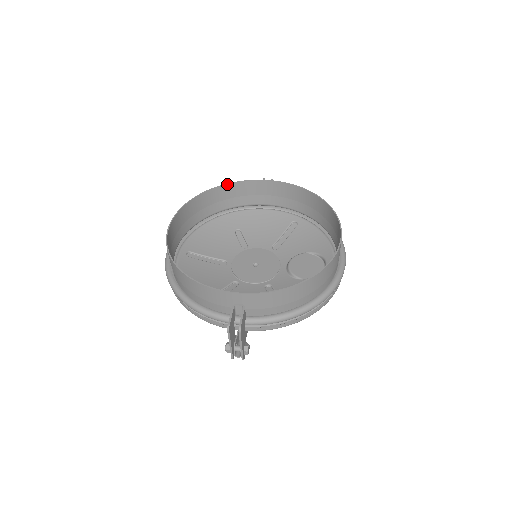
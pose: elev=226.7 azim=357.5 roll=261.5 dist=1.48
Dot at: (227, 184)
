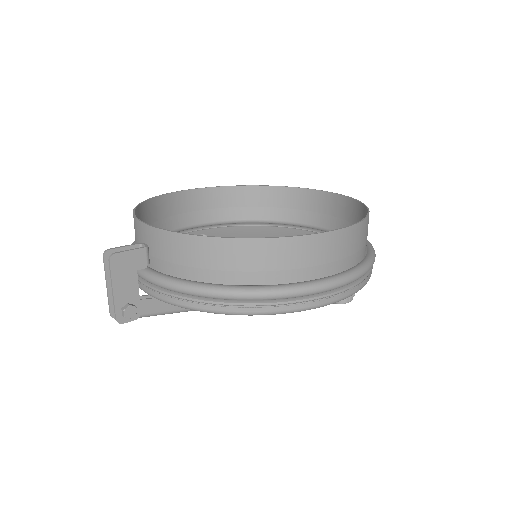
Dot at: (288, 187)
